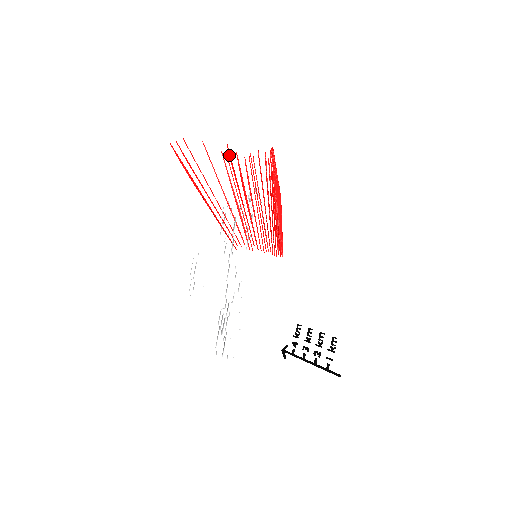
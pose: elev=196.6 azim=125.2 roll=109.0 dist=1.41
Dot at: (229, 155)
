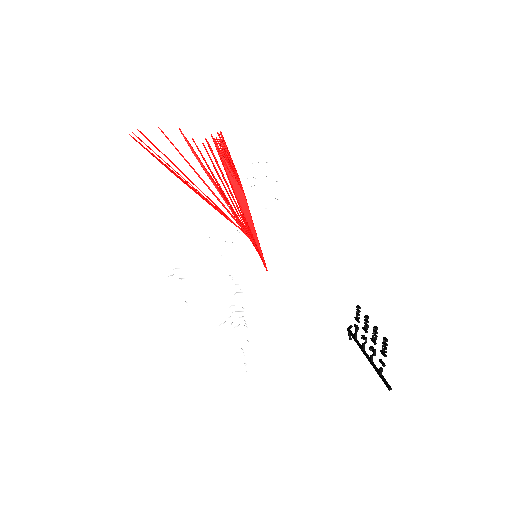
Dot at: occluded
